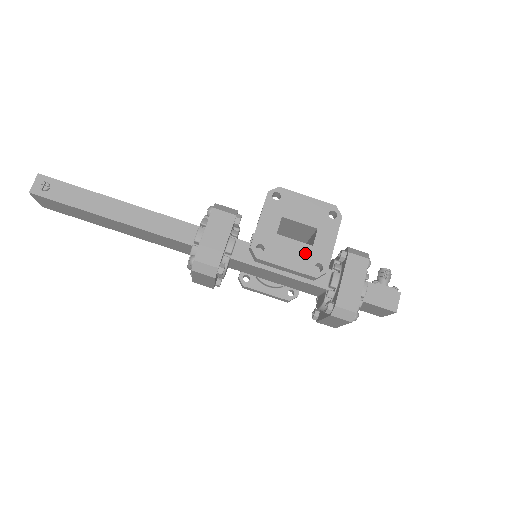
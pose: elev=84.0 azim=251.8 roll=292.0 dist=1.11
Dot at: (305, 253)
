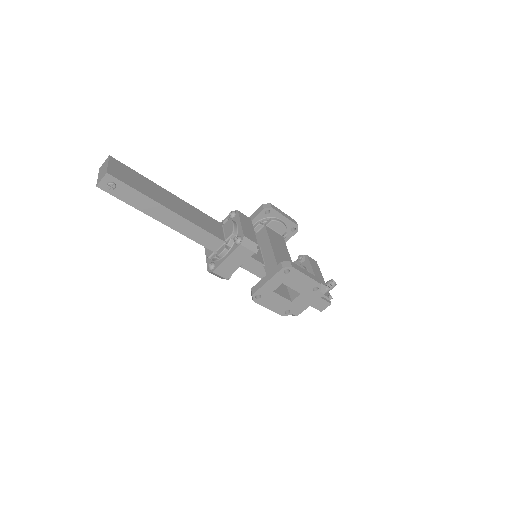
Dot at: (284, 304)
